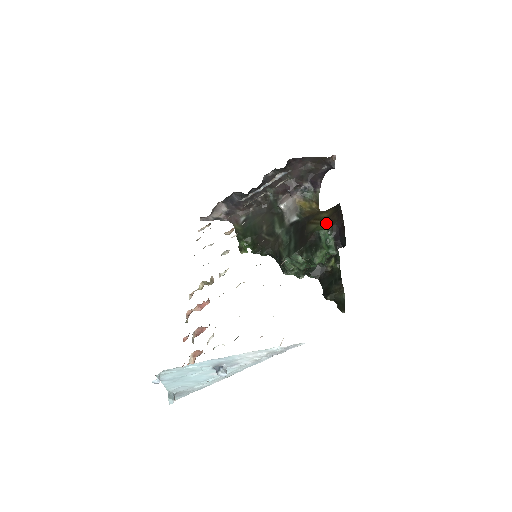
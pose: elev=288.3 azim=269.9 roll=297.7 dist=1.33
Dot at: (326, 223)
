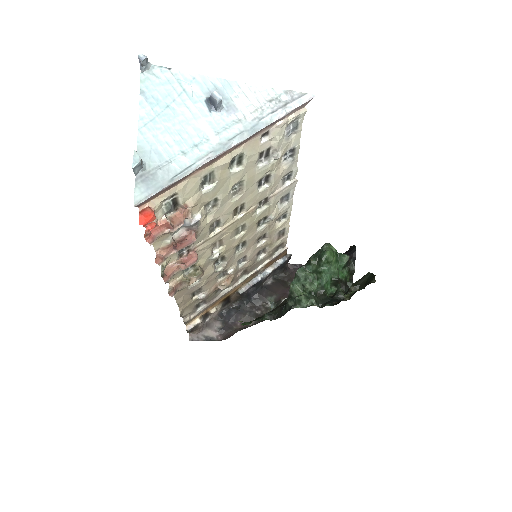
Dot at: occluded
